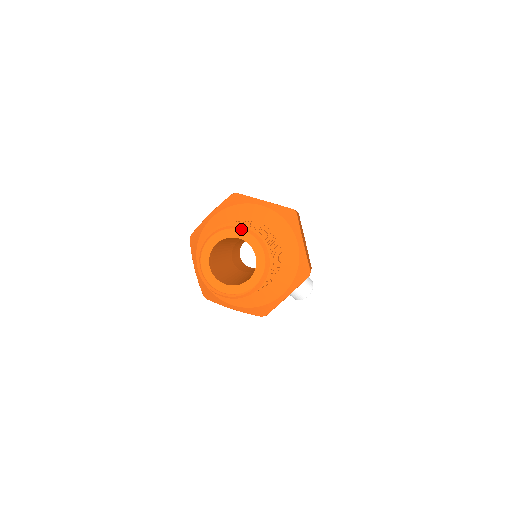
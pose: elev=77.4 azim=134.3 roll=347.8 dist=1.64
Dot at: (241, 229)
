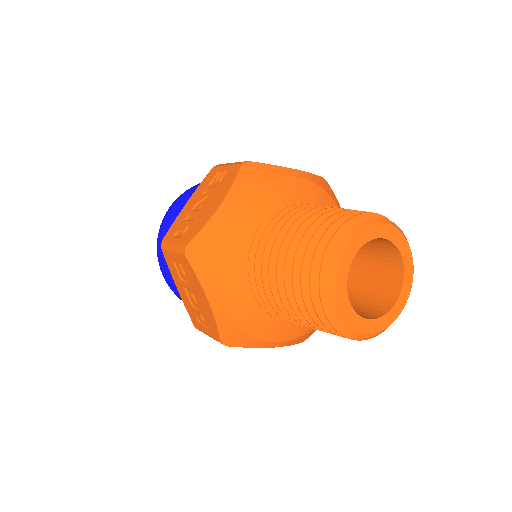
Dot at: (384, 222)
